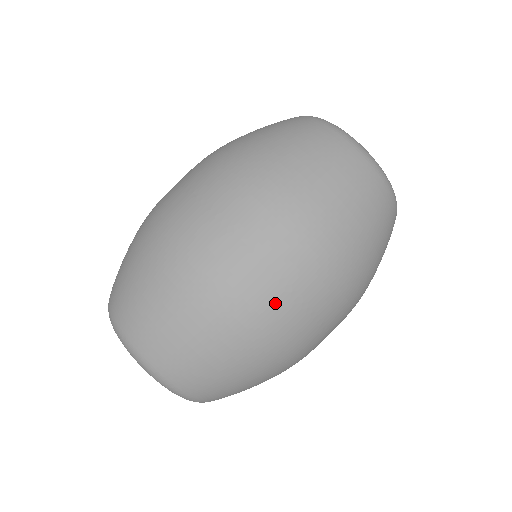
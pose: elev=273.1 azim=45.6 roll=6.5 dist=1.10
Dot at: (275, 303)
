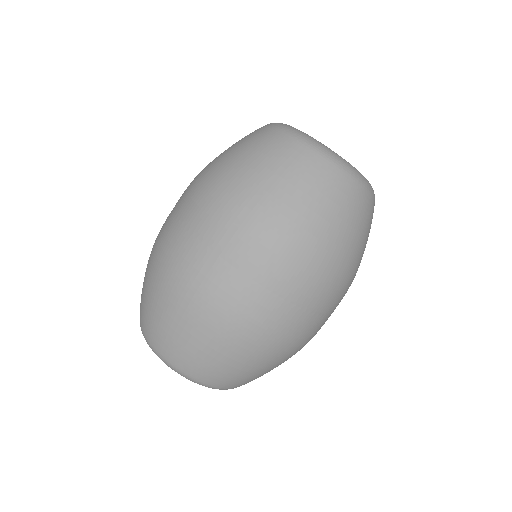
Dot at: occluded
